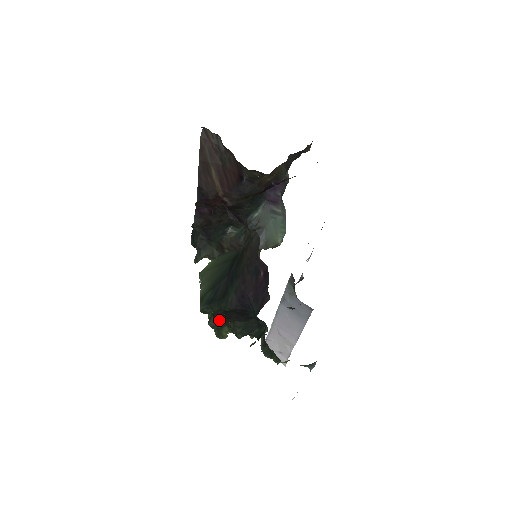
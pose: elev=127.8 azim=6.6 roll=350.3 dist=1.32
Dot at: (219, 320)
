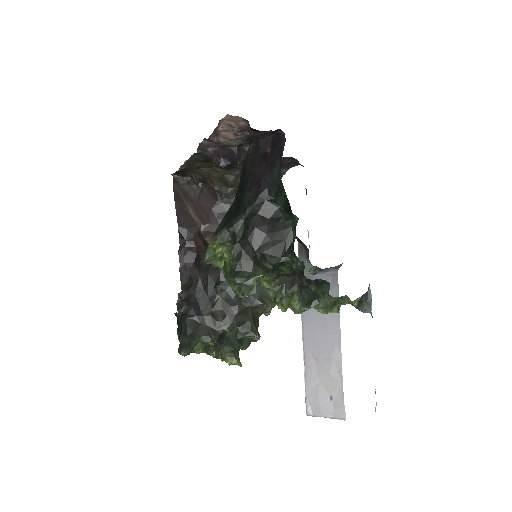
Dot at: (241, 264)
